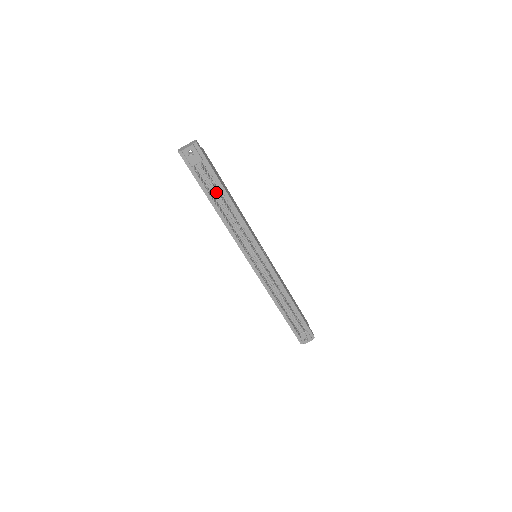
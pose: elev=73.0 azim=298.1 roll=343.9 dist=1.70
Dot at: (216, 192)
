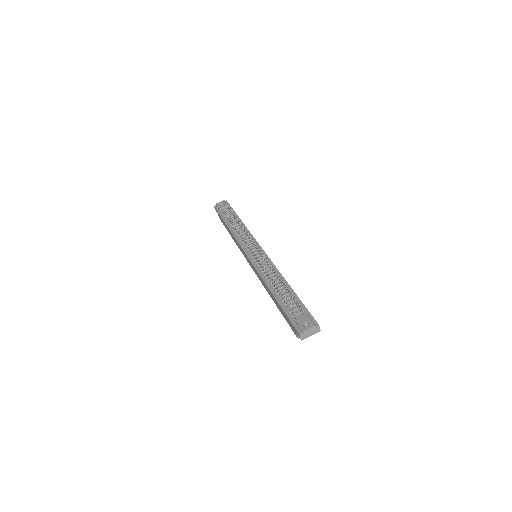
Dot at: (232, 219)
